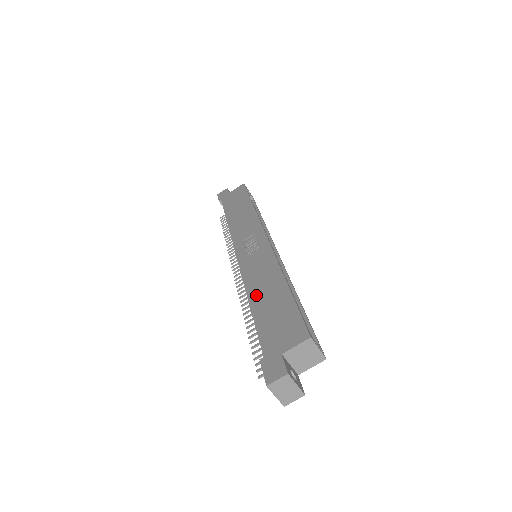
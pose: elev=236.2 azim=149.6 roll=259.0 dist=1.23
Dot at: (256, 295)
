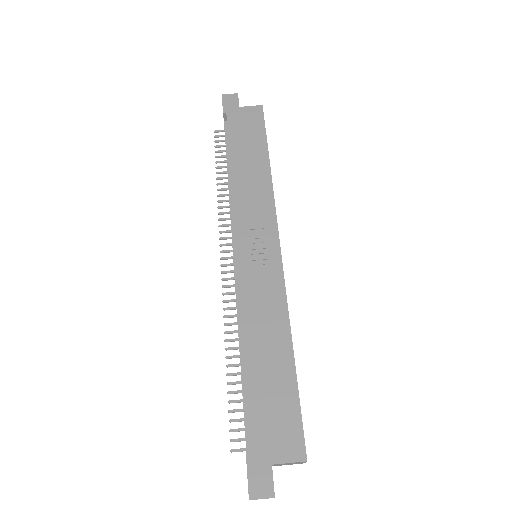
Dot at: (254, 347)
